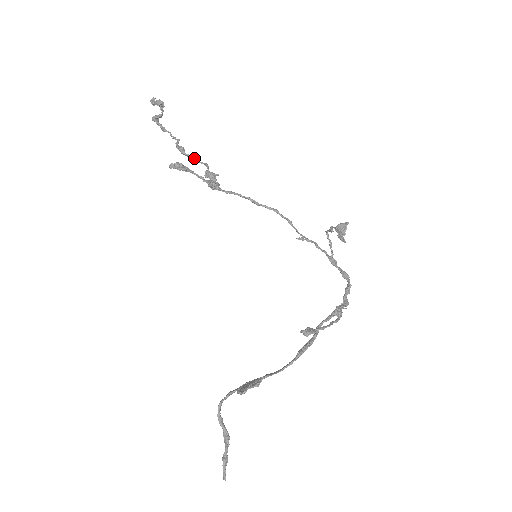
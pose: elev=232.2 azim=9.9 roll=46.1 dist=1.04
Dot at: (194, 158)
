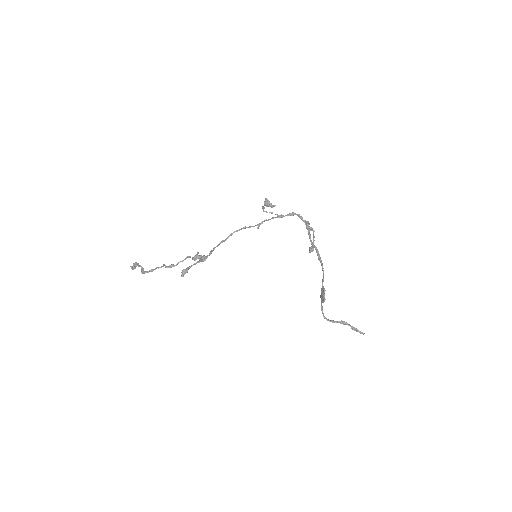
Dot at: occluded
